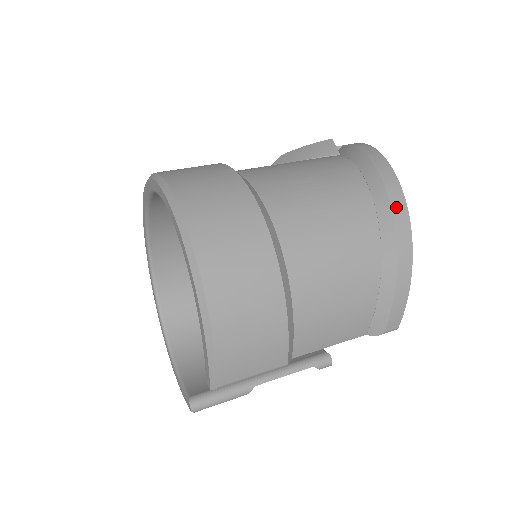
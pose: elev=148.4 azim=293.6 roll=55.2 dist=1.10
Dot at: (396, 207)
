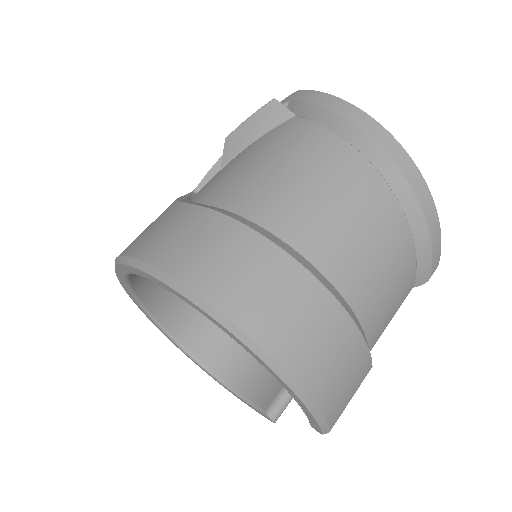
Dot at: (400, 162)
